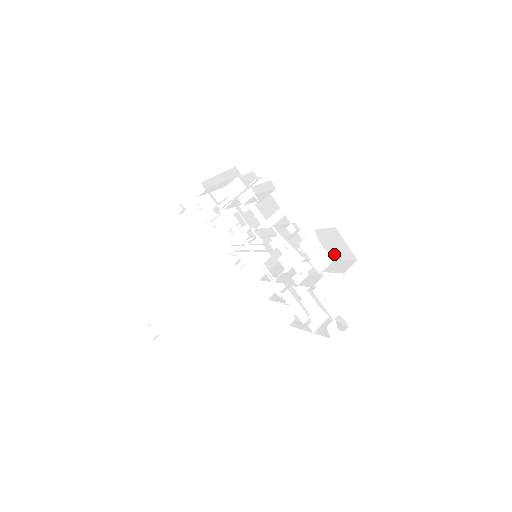
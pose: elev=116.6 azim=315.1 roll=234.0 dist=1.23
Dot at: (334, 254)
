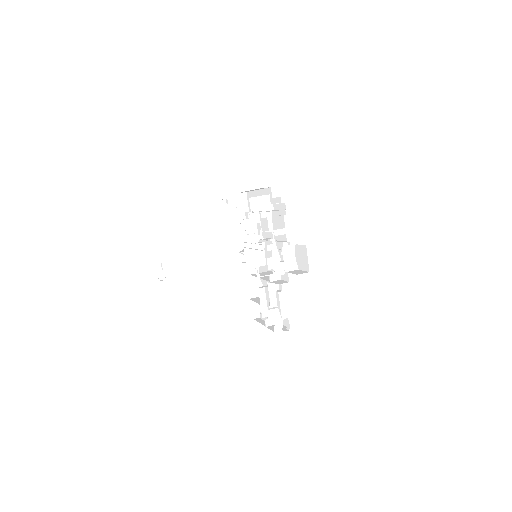
Dot at: (300, 265)
